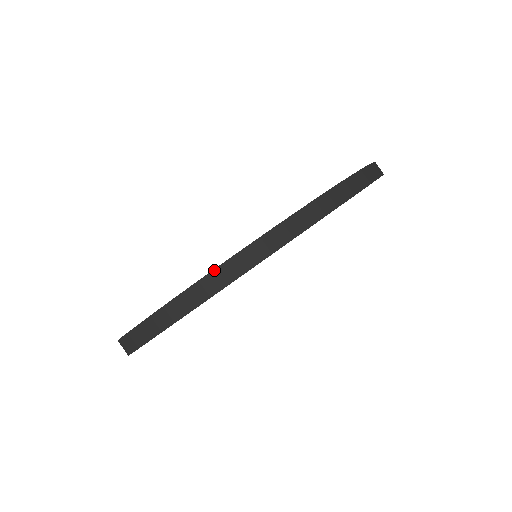
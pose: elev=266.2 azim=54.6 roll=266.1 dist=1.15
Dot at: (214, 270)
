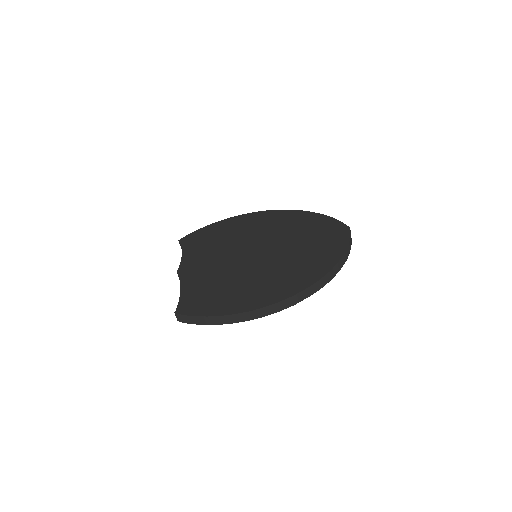
Dot at: (249, 312)
